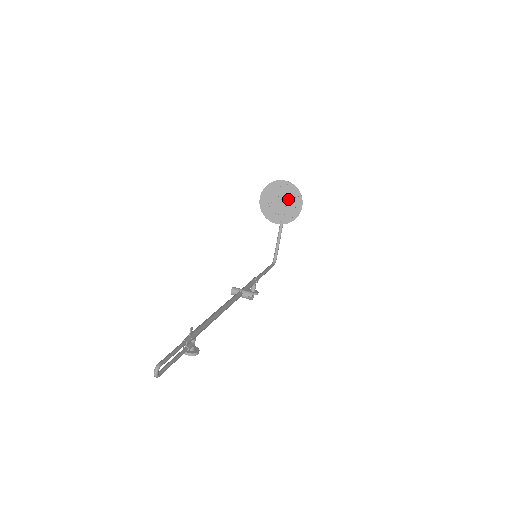
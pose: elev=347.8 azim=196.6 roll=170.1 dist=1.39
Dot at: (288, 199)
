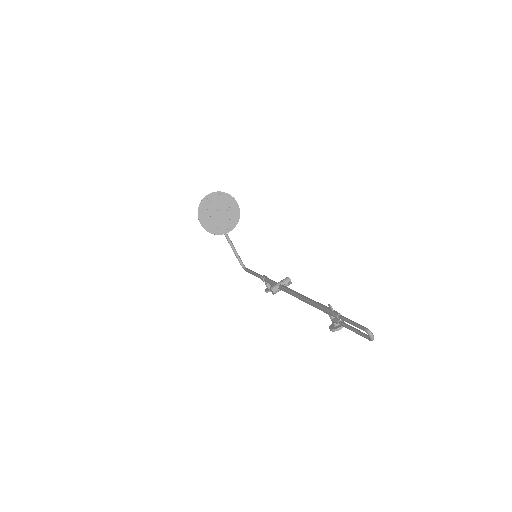
Dot at: (223, 206)
